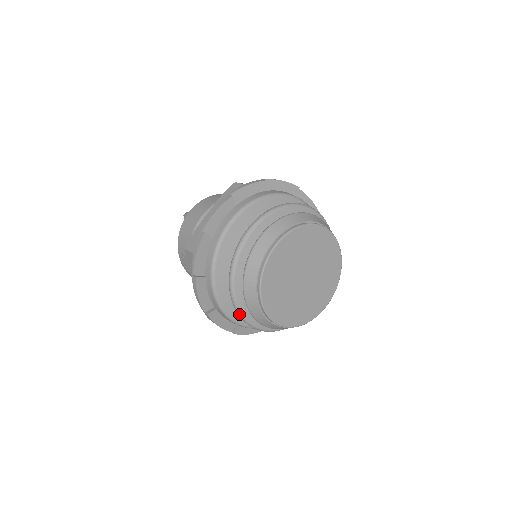
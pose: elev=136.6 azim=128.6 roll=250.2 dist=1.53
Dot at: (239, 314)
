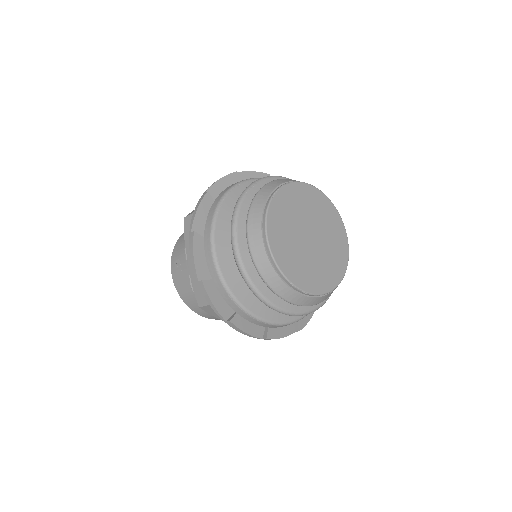
Dot at: (240, 266)
